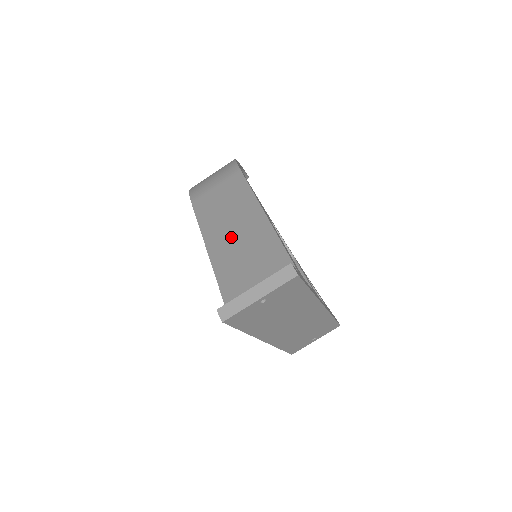
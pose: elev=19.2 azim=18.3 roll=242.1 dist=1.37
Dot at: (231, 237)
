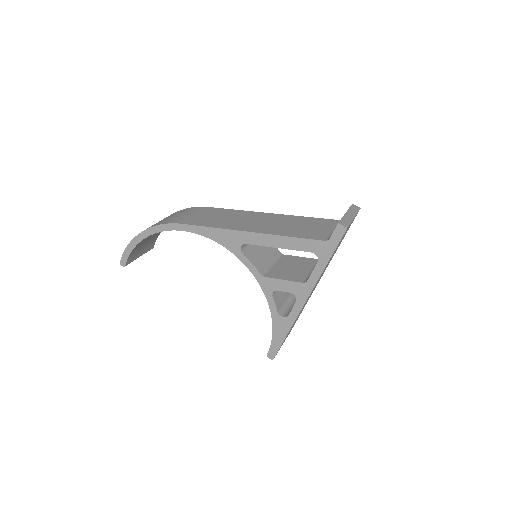
Dot at: (262, 224)
